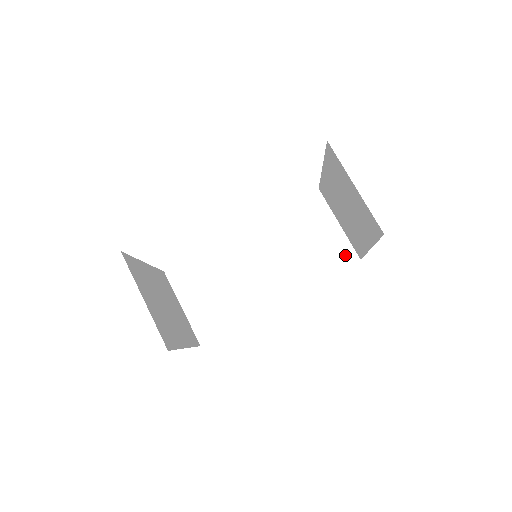
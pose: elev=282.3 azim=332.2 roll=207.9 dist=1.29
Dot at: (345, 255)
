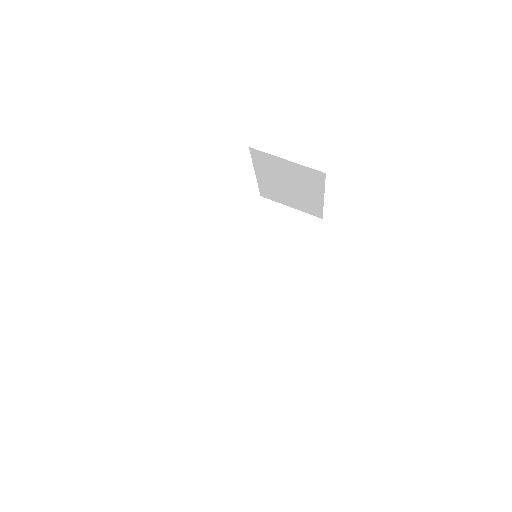
Dot at: (310, 223)
